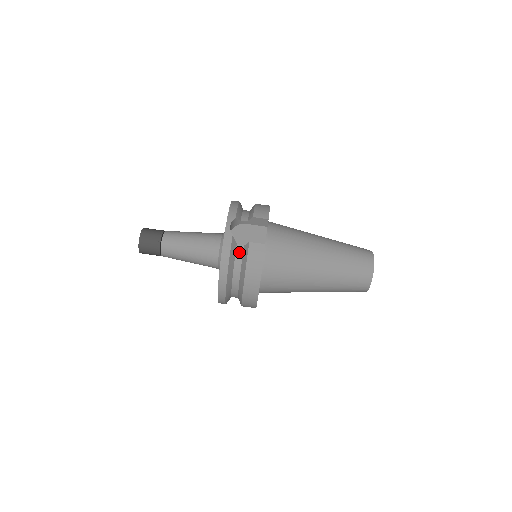
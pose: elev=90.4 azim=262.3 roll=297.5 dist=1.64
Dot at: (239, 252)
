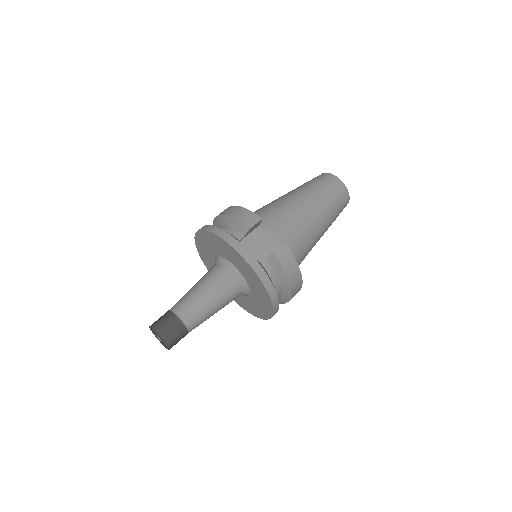
Dot at: (267, 267)
